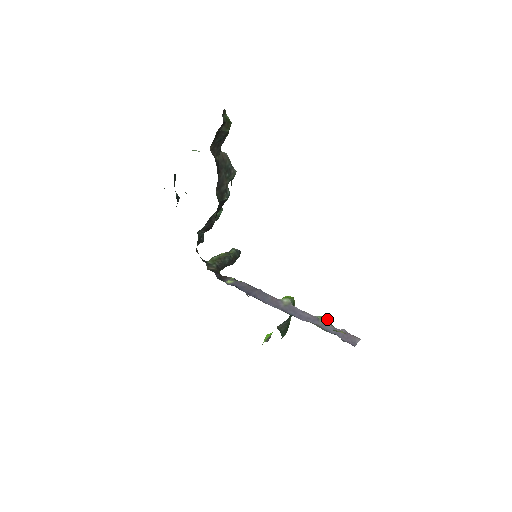
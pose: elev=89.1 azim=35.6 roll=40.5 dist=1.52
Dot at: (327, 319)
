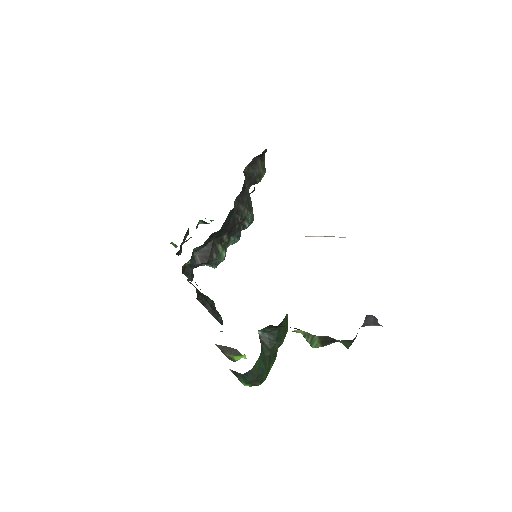
Dot at: occluded
